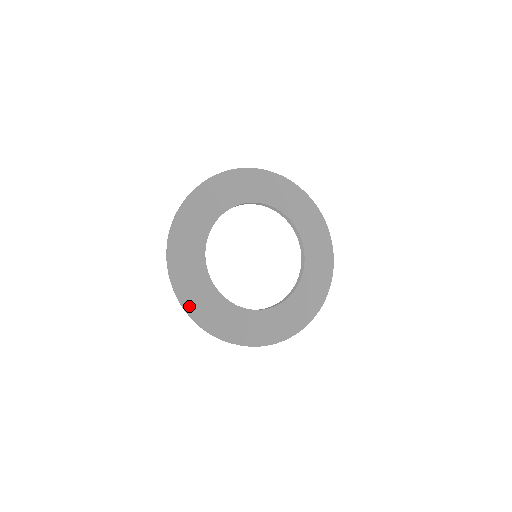
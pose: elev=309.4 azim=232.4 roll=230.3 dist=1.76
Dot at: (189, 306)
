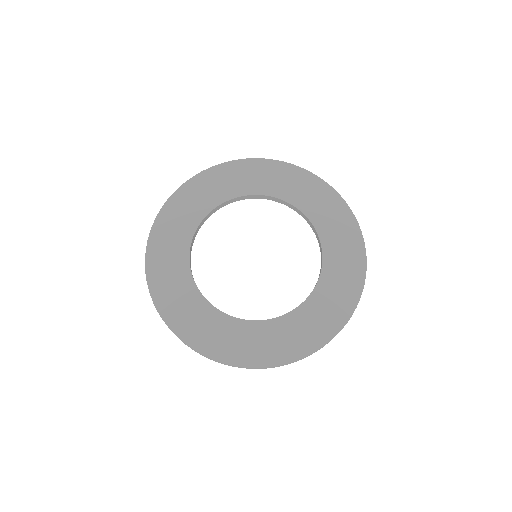
Dot at: (152, 281)
